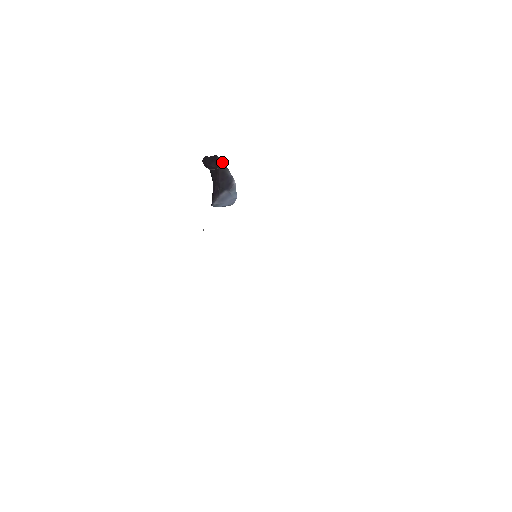
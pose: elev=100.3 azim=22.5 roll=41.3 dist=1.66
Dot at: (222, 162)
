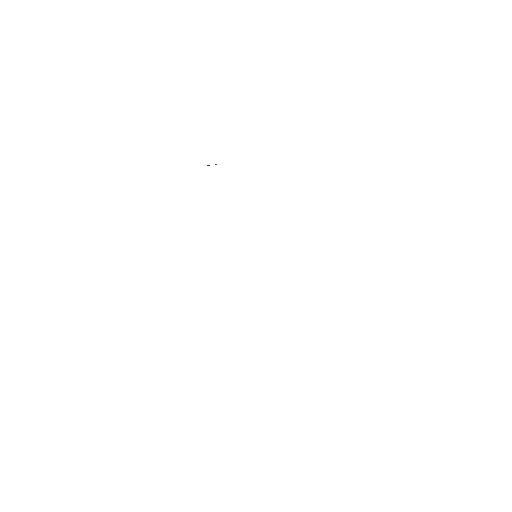
Dot at: occluded
